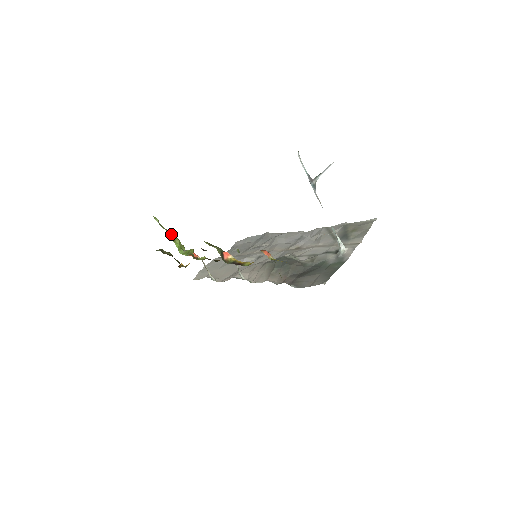
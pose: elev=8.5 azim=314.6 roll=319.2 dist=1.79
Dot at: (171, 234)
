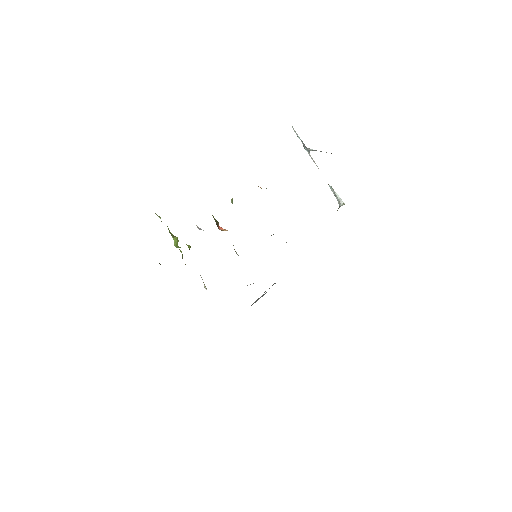
Dot at: occluded
